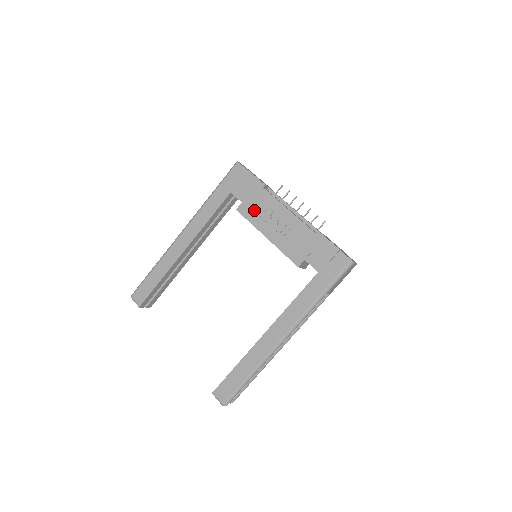
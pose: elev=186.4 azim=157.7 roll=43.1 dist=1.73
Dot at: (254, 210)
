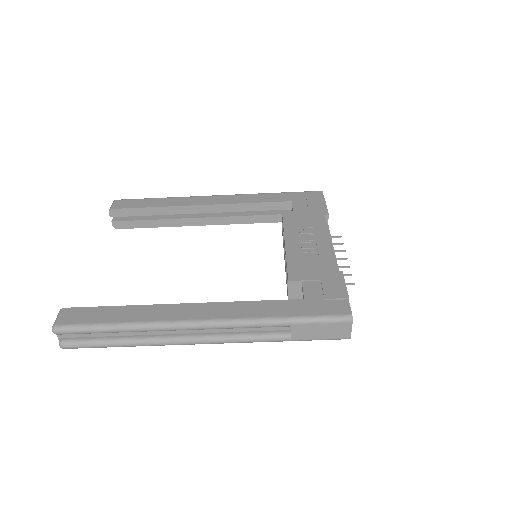
Dot at: (298, 221)
